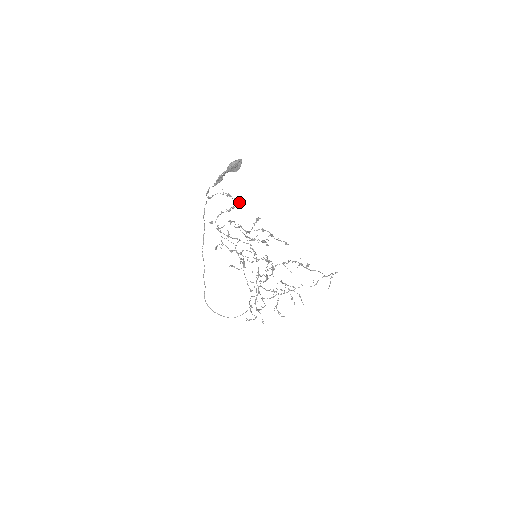
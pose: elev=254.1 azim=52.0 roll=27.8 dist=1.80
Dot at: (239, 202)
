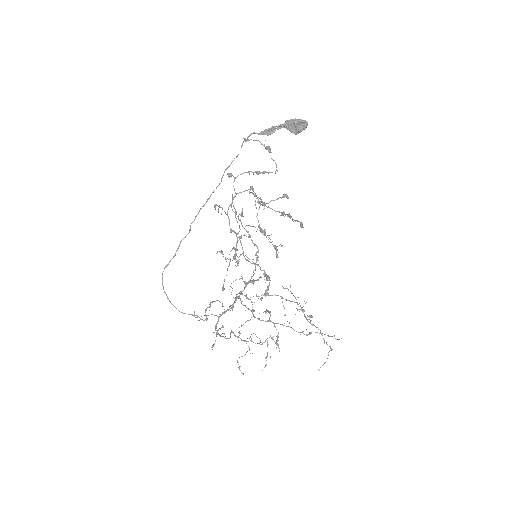
Dot at: (276, 170)
